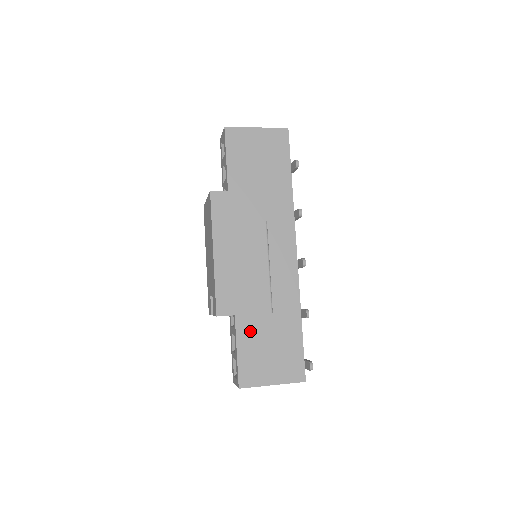
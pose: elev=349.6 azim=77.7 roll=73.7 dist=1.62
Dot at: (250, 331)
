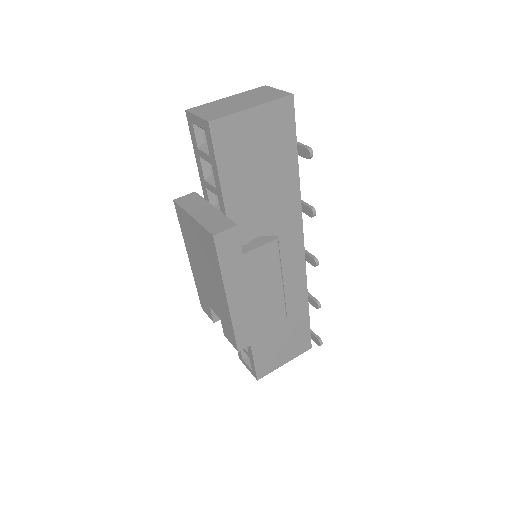
Dot at: (263, 336)
